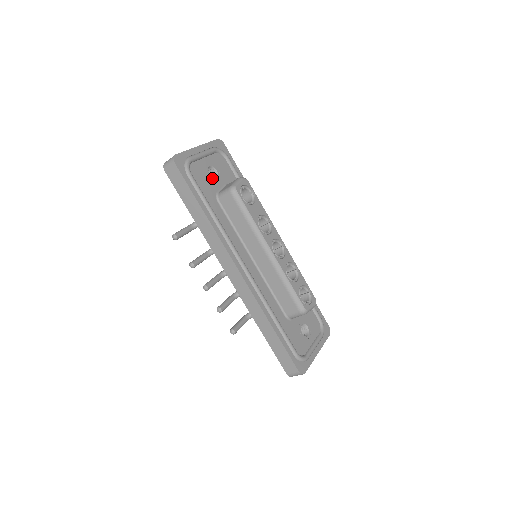
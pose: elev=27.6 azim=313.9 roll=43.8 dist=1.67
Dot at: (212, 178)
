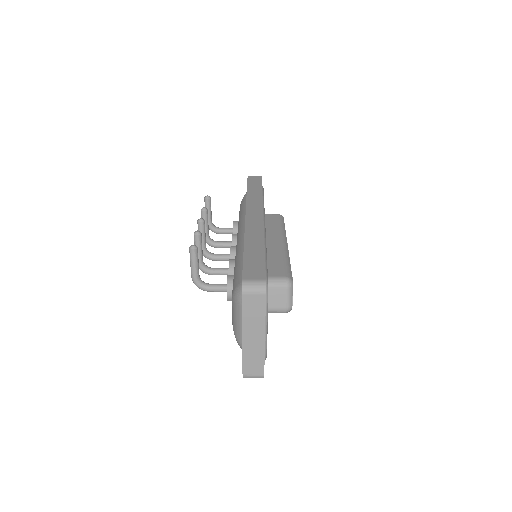
Dot at: occluded
